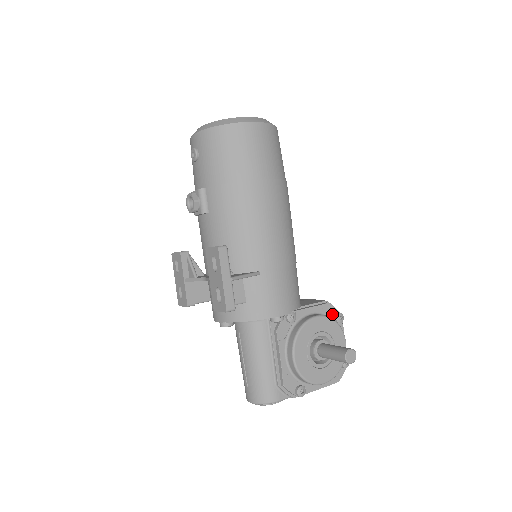
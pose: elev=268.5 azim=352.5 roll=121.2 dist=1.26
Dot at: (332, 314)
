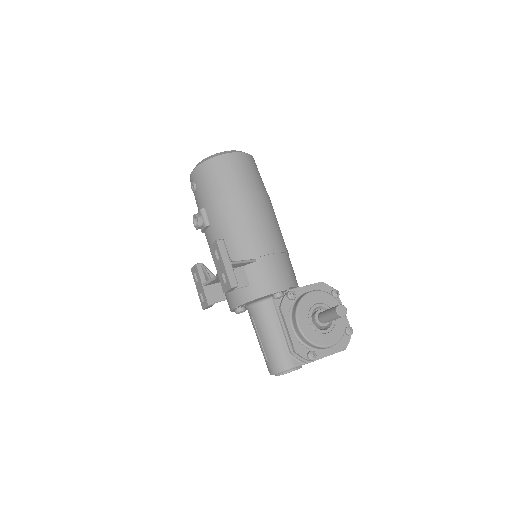
Dot at: (328, 291)
